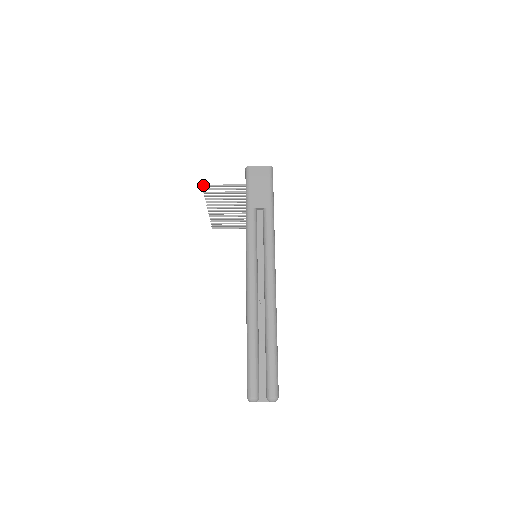
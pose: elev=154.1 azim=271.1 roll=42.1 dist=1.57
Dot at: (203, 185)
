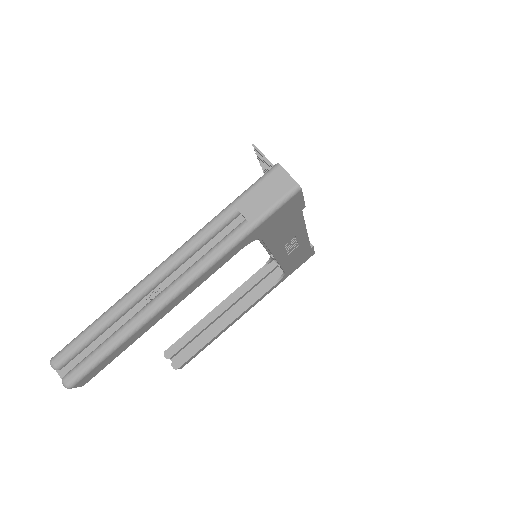
Dot at: (253, 144)
